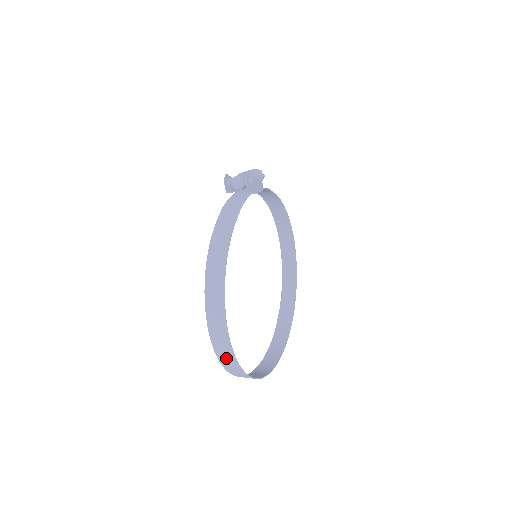
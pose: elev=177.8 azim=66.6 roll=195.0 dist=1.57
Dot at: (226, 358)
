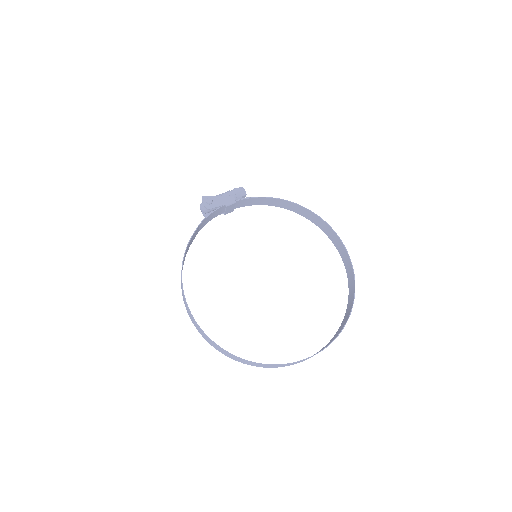
Dot at: (215, 346)
